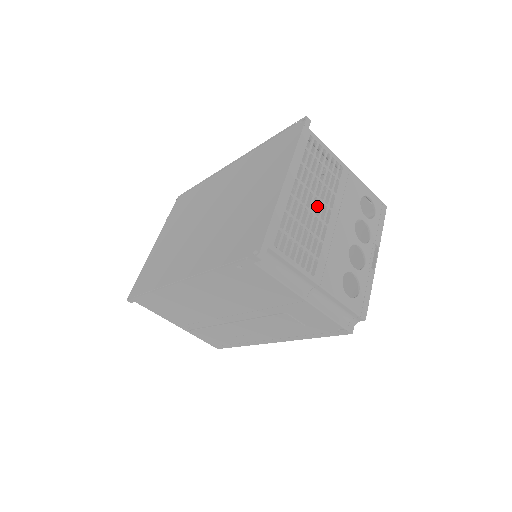
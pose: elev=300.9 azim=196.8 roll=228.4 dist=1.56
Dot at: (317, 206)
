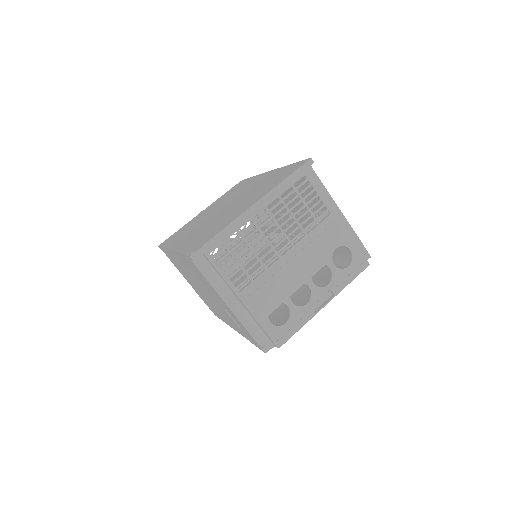
Dot at: (277, 238)
